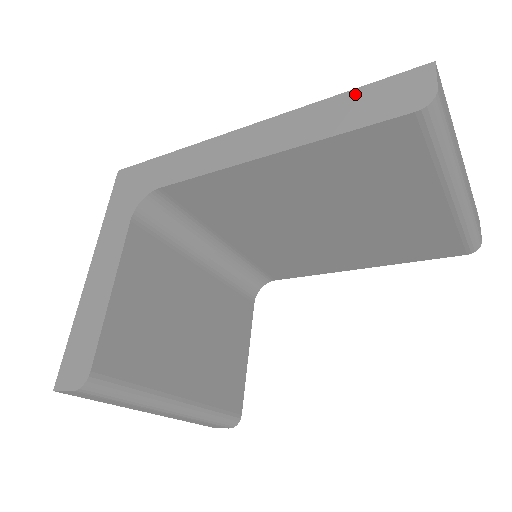
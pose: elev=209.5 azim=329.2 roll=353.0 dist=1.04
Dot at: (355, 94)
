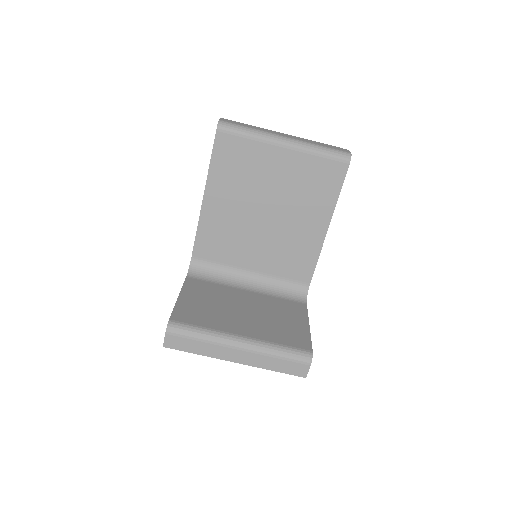
Dot at: occluded
